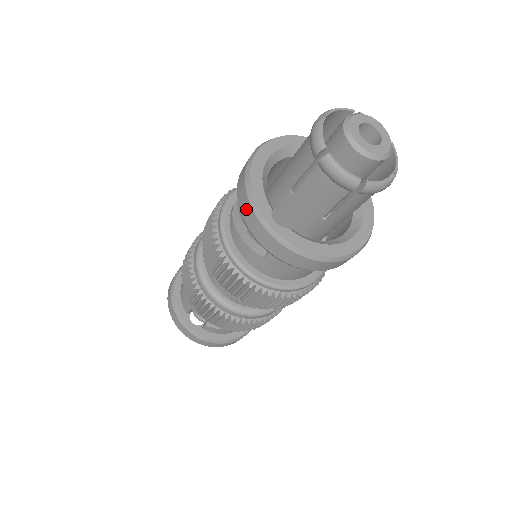
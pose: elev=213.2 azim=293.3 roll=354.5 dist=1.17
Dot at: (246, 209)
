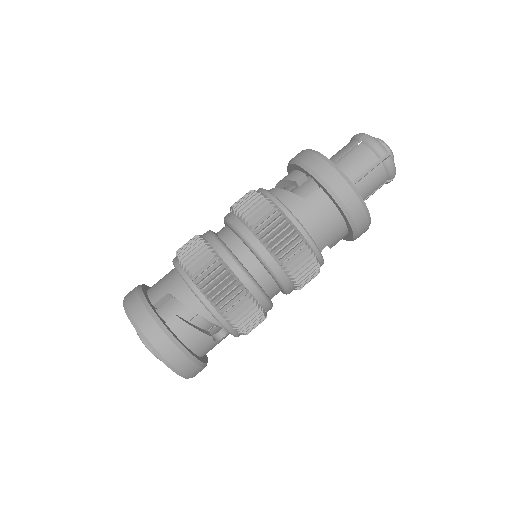
Dot at: (307, 156)
